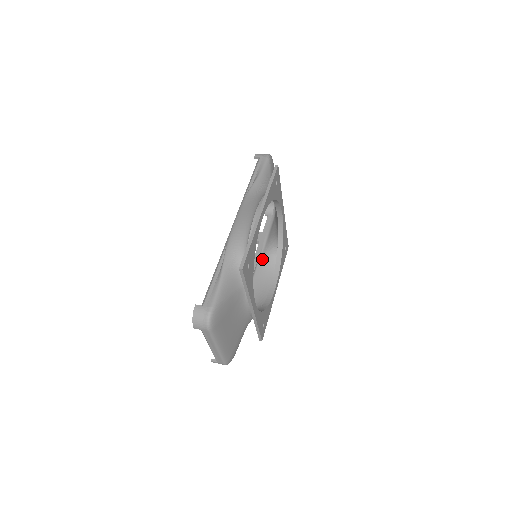
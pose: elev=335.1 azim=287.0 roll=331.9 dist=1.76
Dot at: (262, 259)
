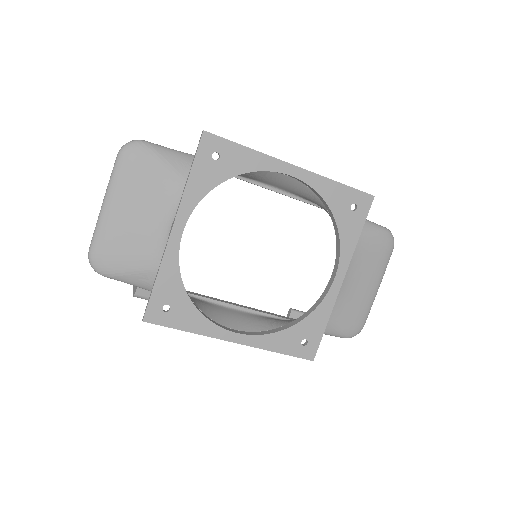
Dot at: (269, 318)
